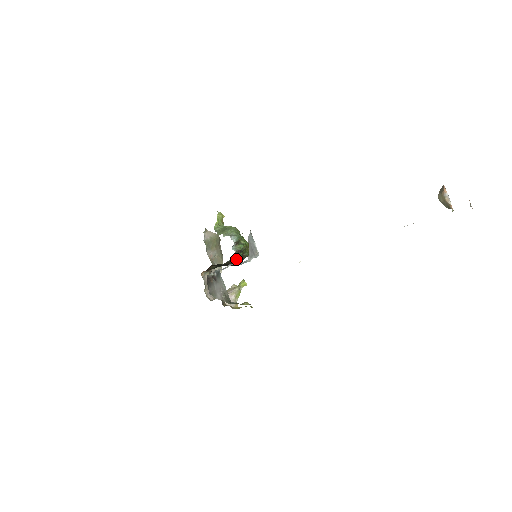
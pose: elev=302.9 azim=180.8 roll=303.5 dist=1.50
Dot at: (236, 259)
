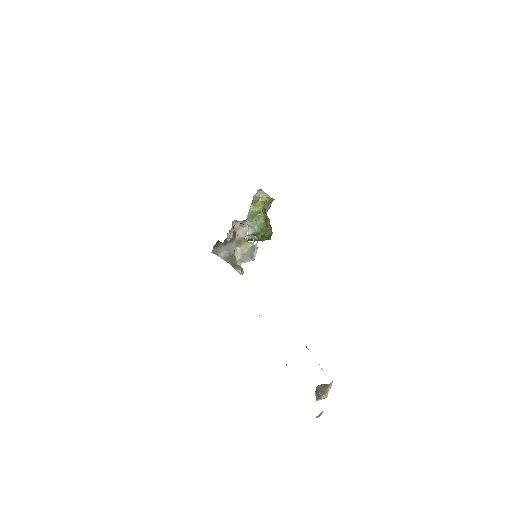
Dot at: (250, 240)
